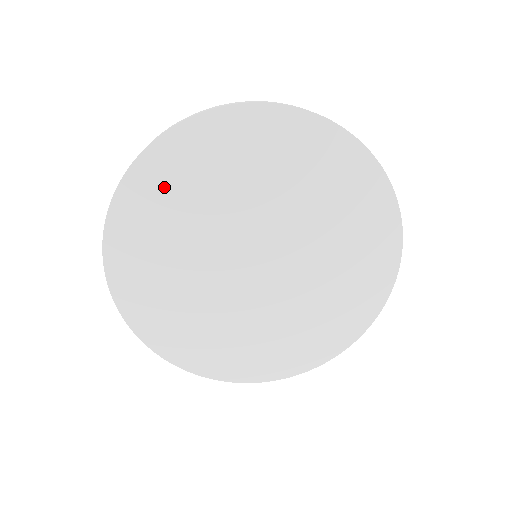
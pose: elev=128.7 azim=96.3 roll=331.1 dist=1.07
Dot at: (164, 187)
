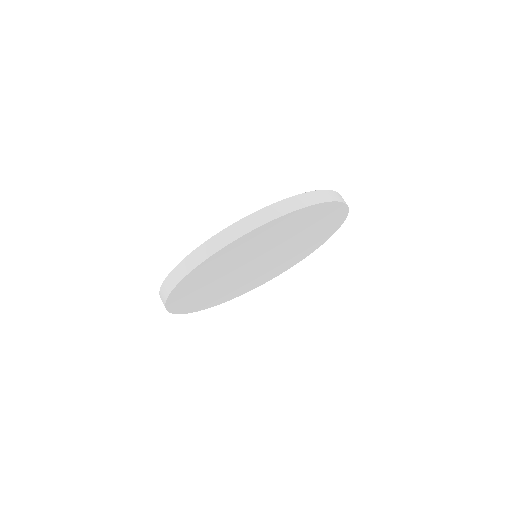
Dot at: (205, 273)
